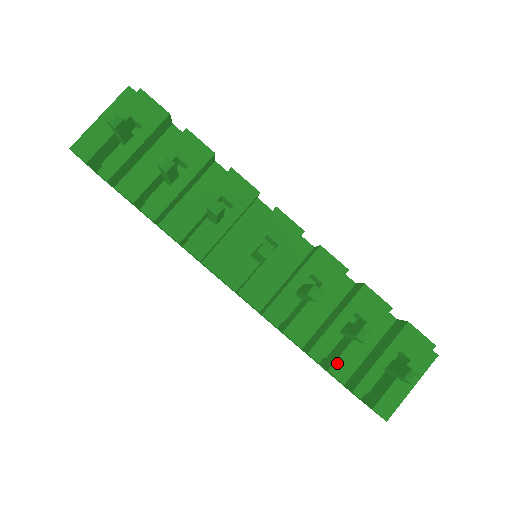
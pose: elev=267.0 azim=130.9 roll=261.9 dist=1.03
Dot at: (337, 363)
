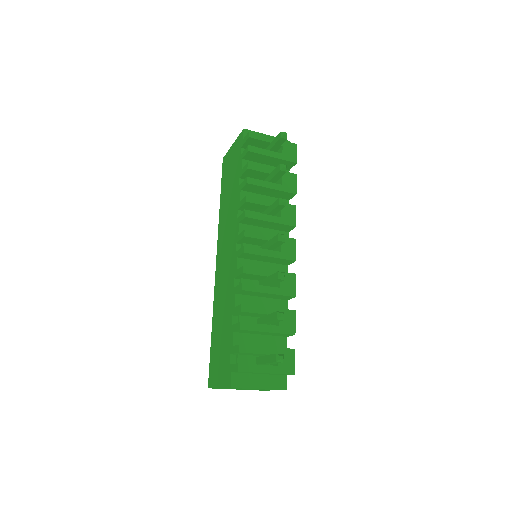
Dot at: (248, 324)
